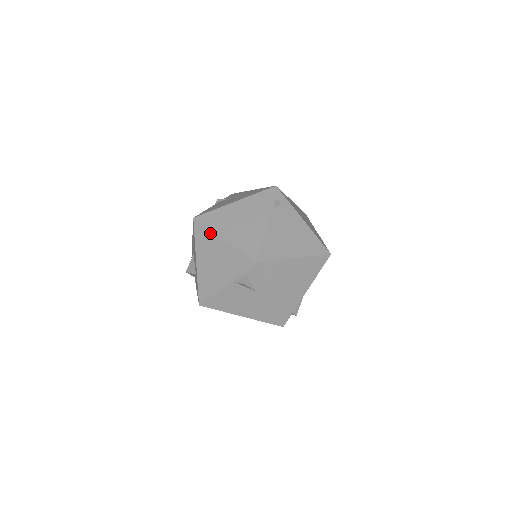
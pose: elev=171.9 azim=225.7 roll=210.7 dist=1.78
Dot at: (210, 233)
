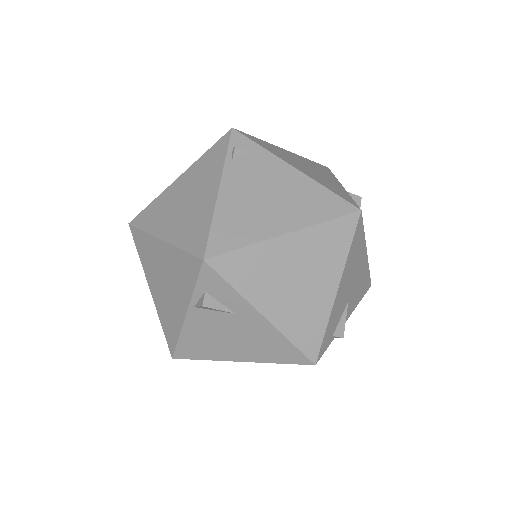
Dot at: (147, 238)
